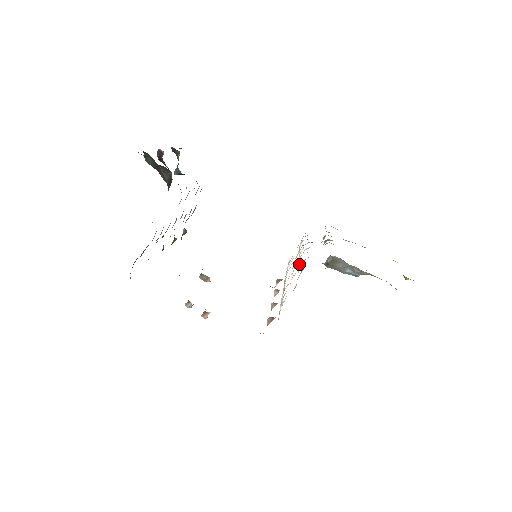
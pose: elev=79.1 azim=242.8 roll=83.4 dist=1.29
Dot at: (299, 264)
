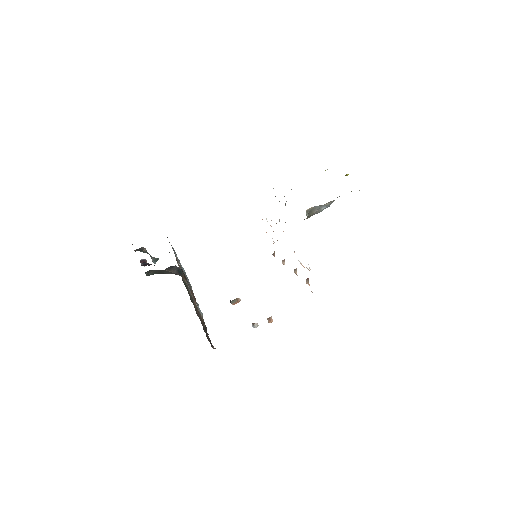
Dot at: occluded
